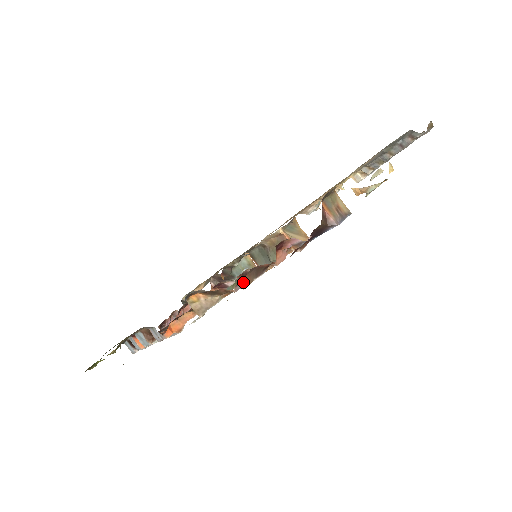
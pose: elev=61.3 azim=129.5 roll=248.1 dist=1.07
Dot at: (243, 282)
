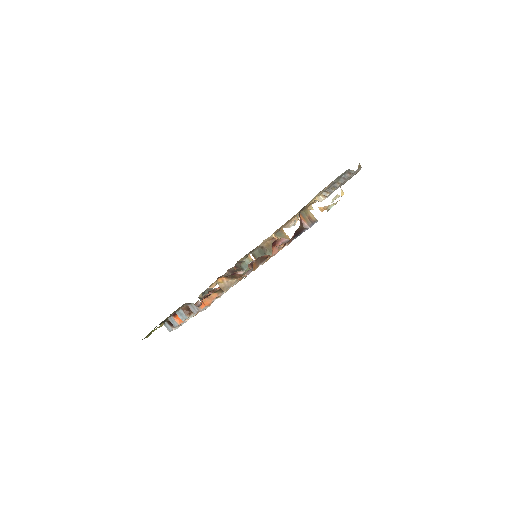
Dot at: occluded
